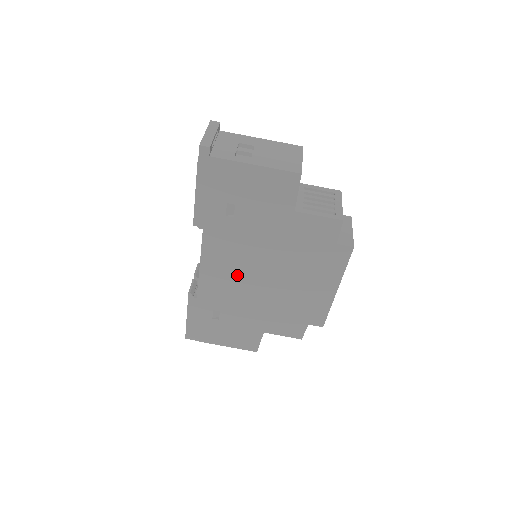
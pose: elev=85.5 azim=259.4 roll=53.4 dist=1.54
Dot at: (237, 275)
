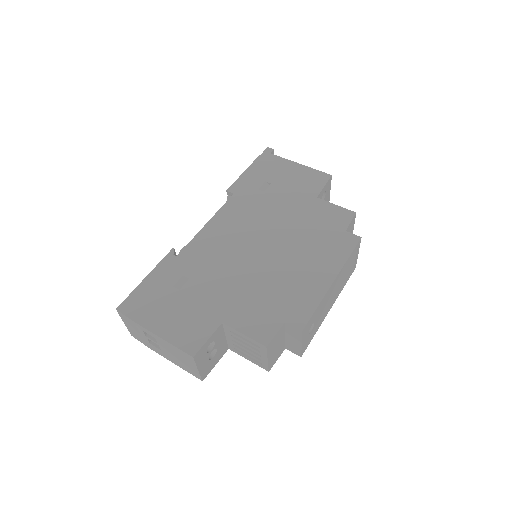
Dot at: (236, 241)
